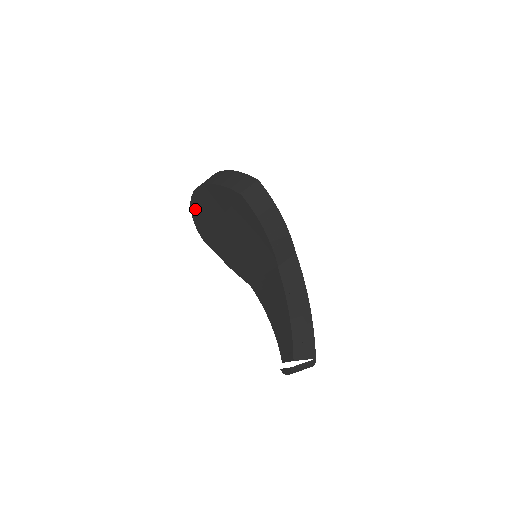
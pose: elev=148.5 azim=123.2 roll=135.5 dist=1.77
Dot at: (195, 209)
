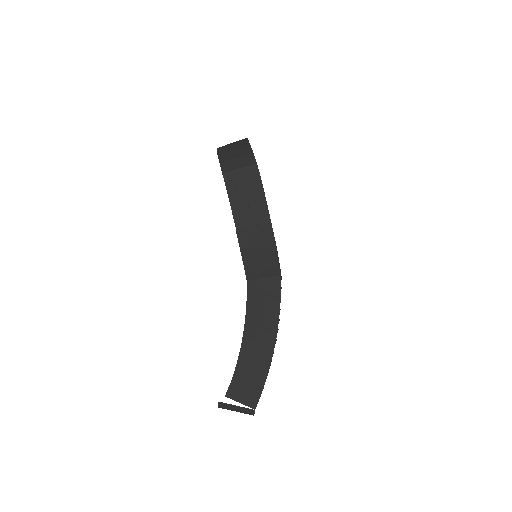
Dot at: occluded
